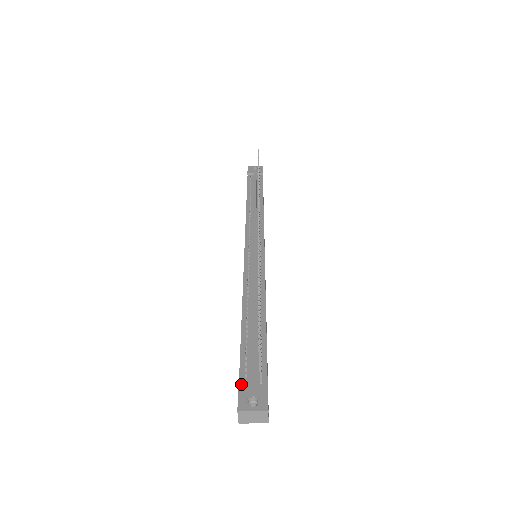
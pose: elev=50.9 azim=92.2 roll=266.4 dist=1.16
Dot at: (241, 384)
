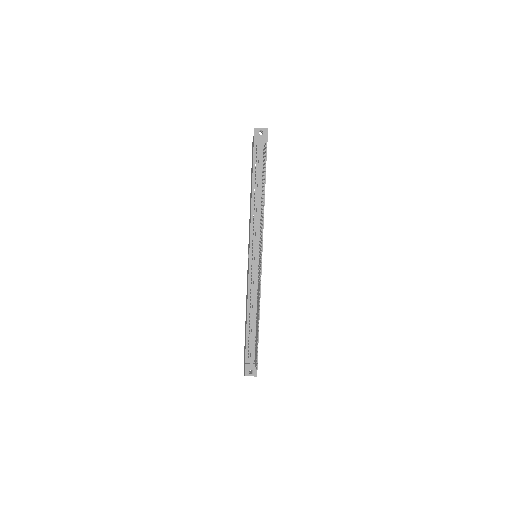
Dot at: (246, 364)
